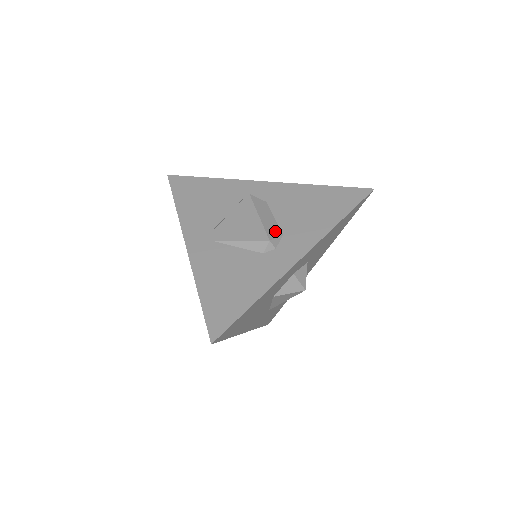
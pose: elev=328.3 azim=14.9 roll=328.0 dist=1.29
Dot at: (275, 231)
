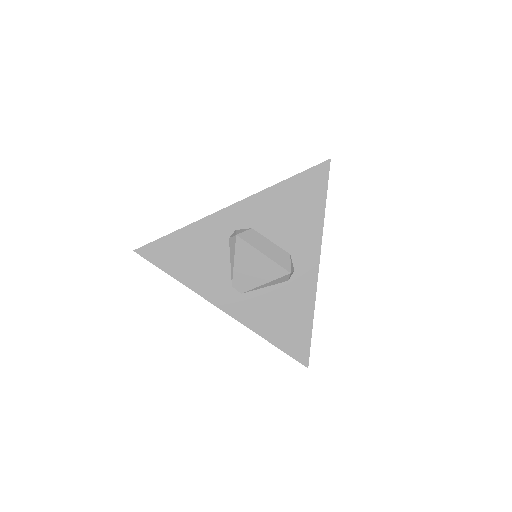
Dot at: (284, 257)
